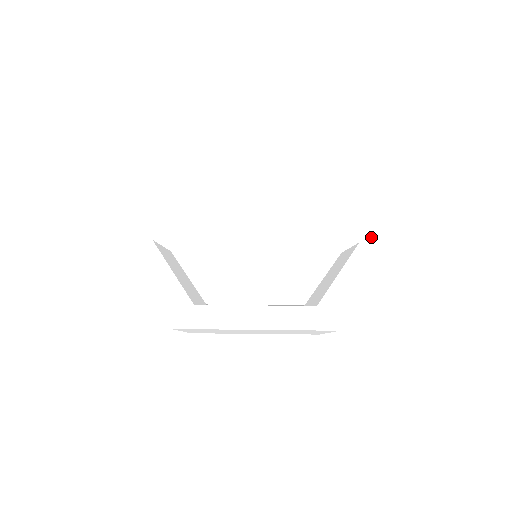
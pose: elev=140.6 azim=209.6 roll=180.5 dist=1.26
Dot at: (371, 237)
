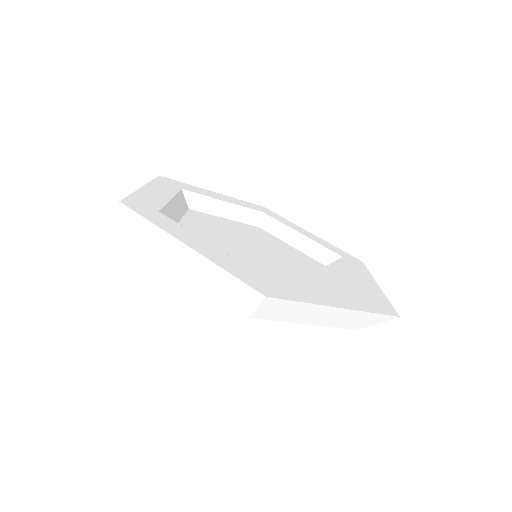
Dot at: (381, 303)
